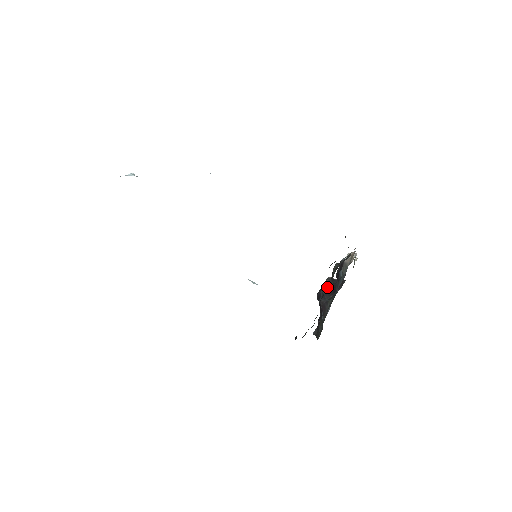
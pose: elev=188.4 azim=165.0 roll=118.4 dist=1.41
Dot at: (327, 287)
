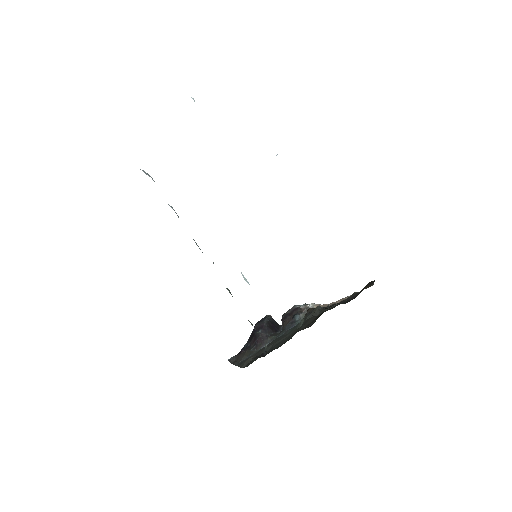
Dot at: (270, 323)
